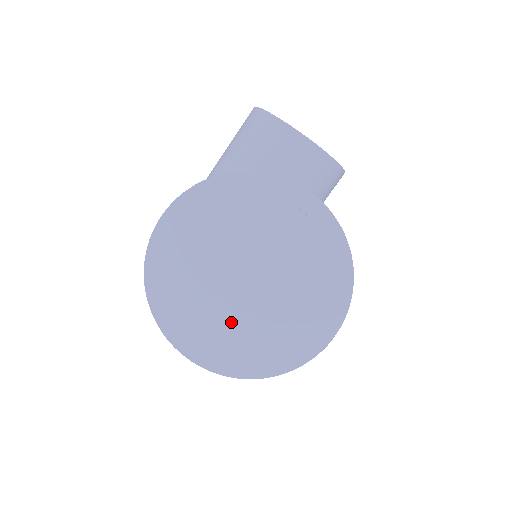
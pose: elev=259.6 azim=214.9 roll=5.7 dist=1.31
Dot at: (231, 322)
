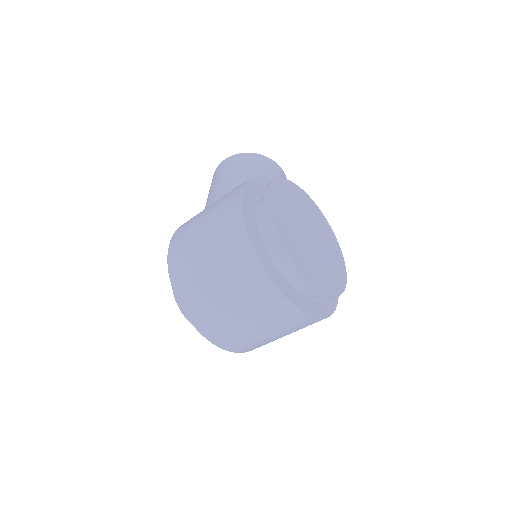
Dot at: (316, 261)
